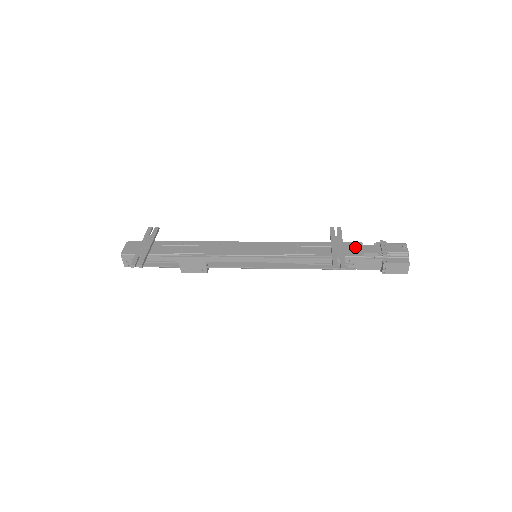
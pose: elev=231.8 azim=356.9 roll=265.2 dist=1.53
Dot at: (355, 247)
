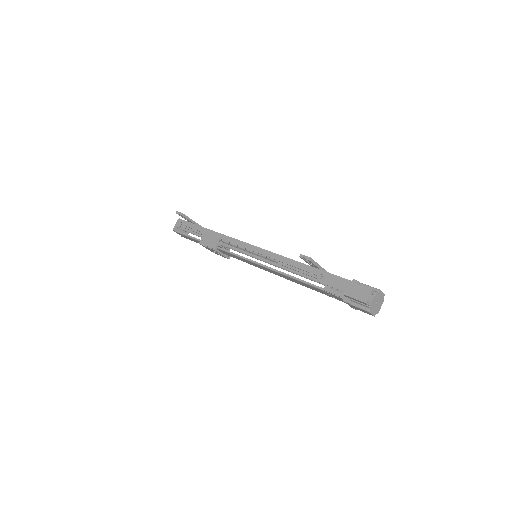
Dot at: occluded
